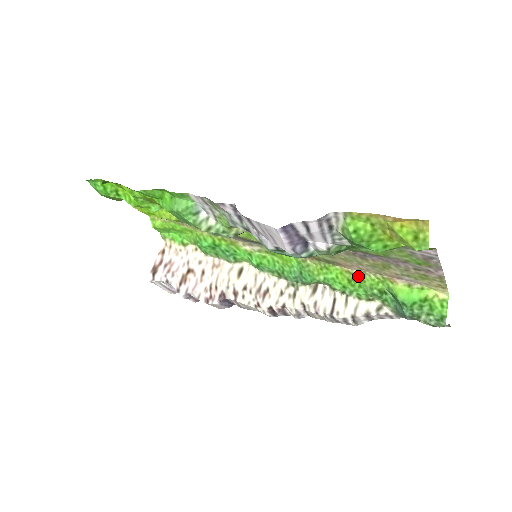
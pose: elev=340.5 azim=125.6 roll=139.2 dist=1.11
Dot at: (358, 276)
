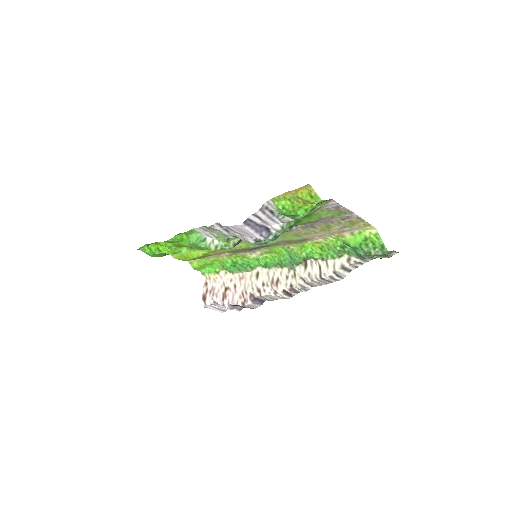
Dot at: (323, 243)
